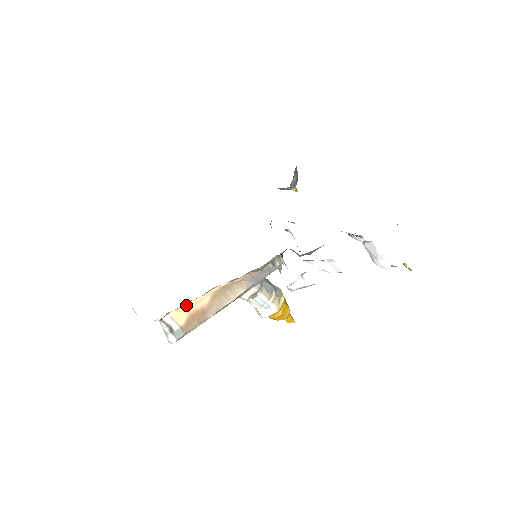
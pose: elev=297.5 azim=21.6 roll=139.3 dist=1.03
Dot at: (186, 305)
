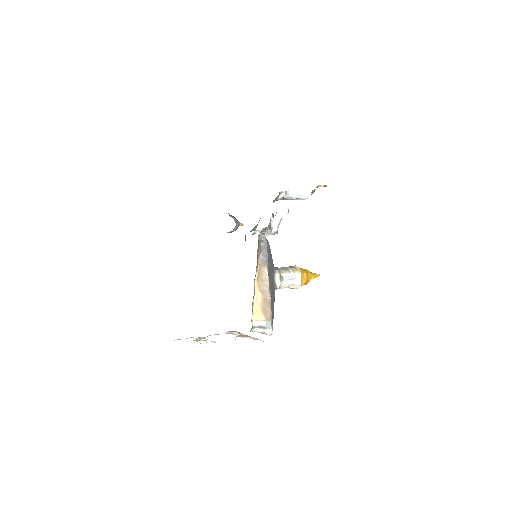
Dot at: (254, 307)
